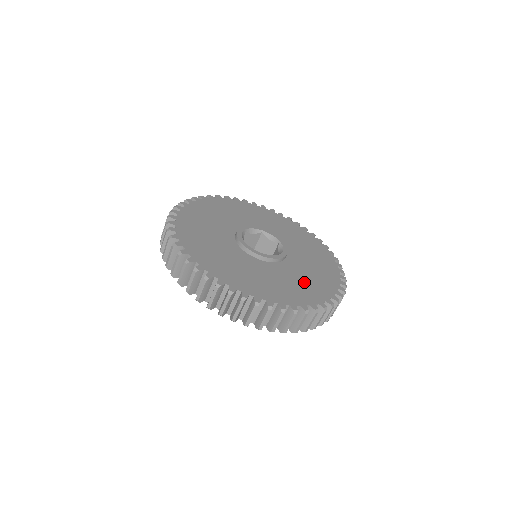
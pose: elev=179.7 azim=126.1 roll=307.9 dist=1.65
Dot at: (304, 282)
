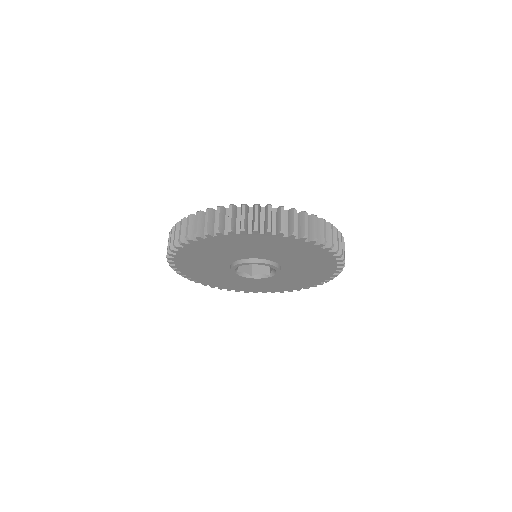
Dot at: occluded
